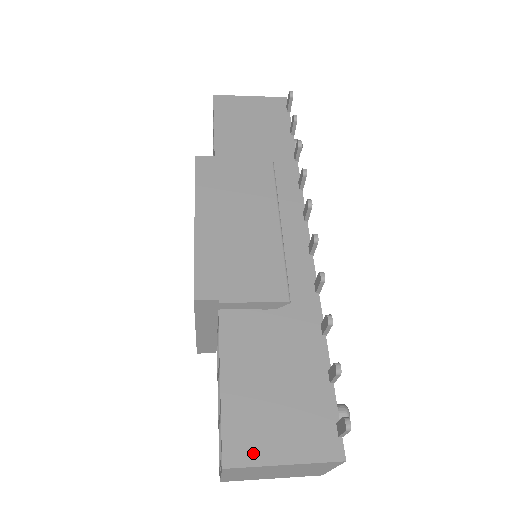
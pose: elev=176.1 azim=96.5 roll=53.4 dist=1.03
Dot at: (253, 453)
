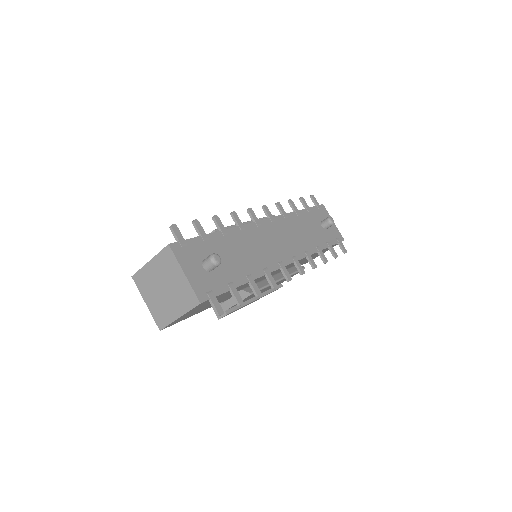
Dot at: occluded
